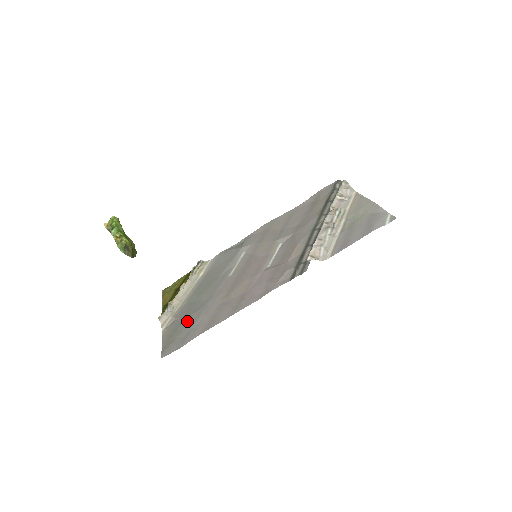
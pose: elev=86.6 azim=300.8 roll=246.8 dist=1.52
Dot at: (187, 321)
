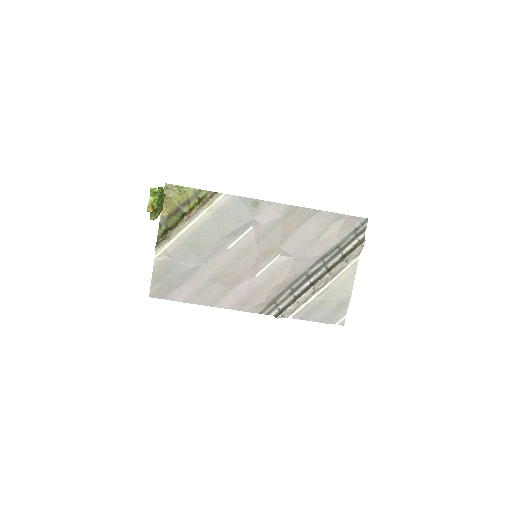
Dot at: (178, 273)
